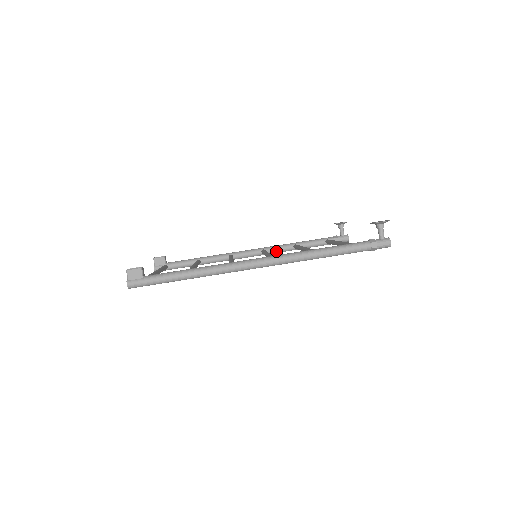
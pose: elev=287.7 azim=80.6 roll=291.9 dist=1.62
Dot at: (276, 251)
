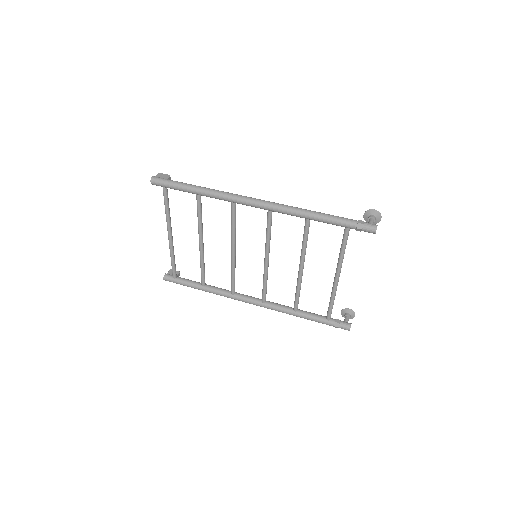
Dot at: (275, 306)
